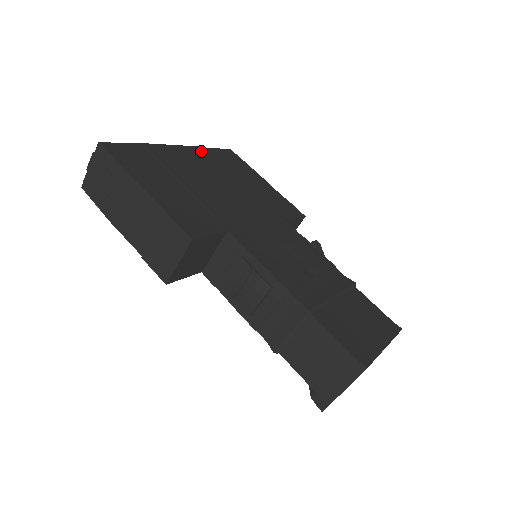
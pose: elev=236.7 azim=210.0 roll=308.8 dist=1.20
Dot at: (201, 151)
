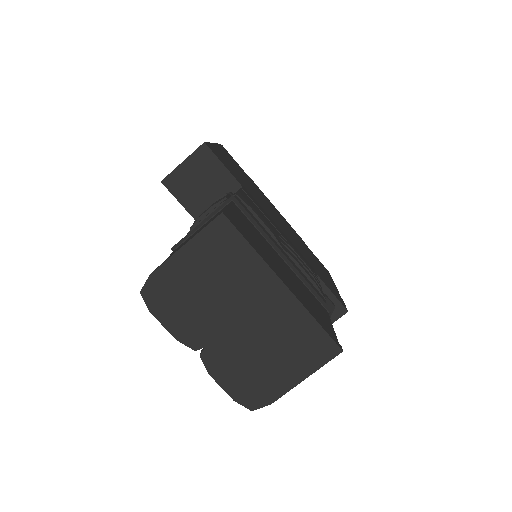
Dot at: occluded
